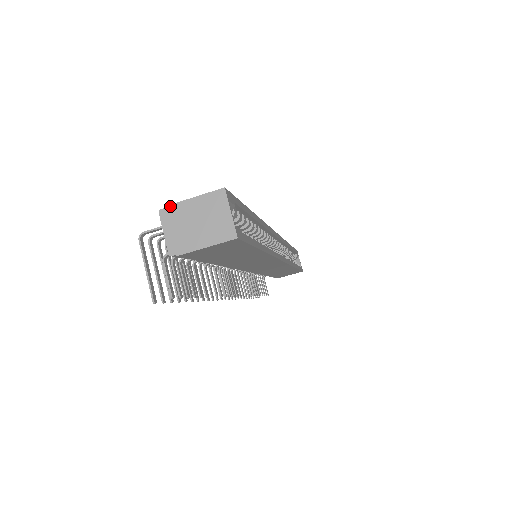
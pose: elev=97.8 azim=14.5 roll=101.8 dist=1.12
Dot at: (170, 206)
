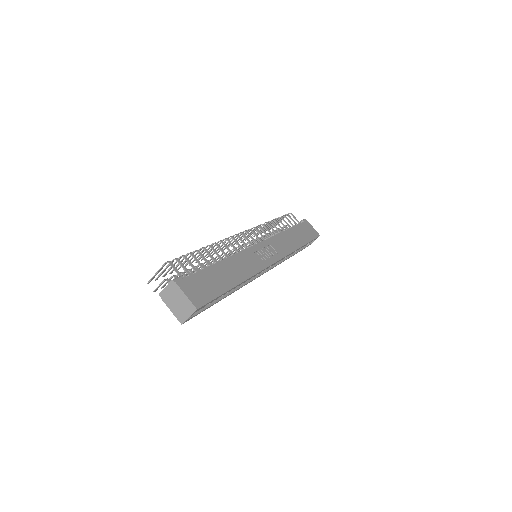
Dot at: (177, 285)
